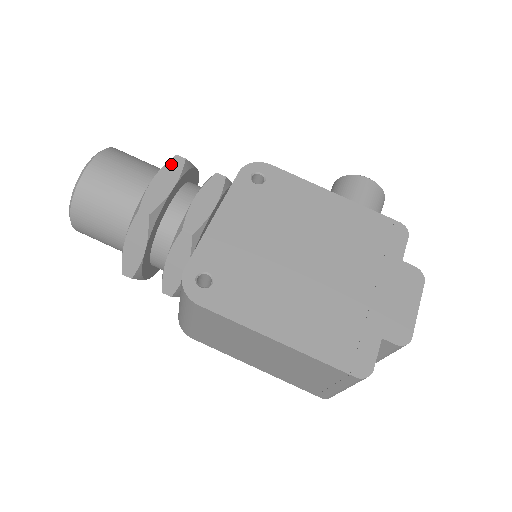
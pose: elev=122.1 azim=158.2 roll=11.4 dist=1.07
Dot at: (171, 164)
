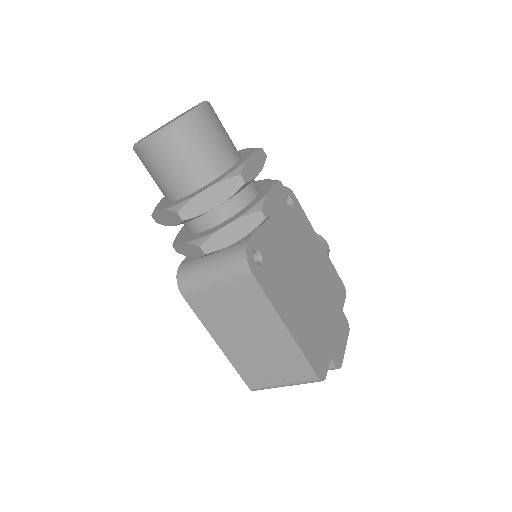
Dot at: (260, 153)
